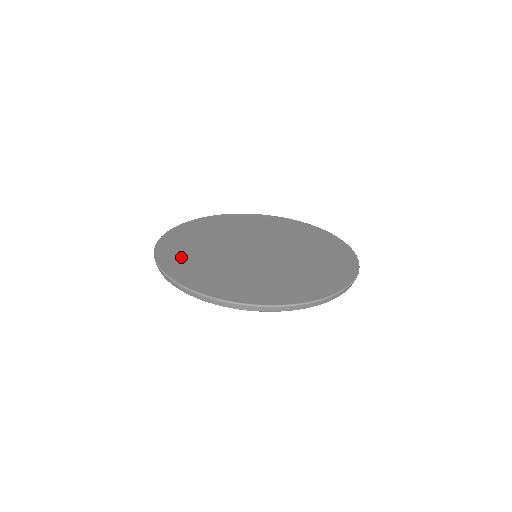
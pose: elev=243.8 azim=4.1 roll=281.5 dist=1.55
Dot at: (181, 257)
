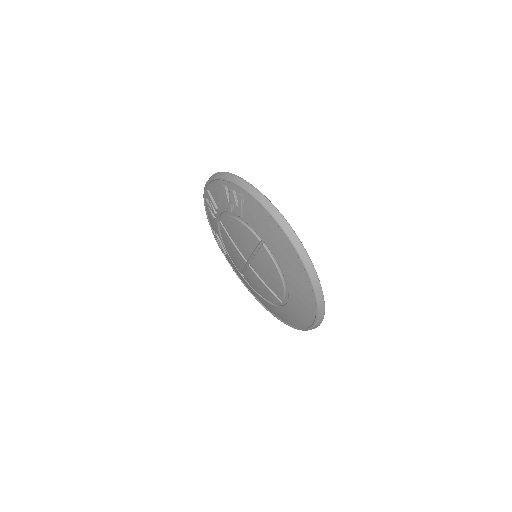
Dot at: occluded
